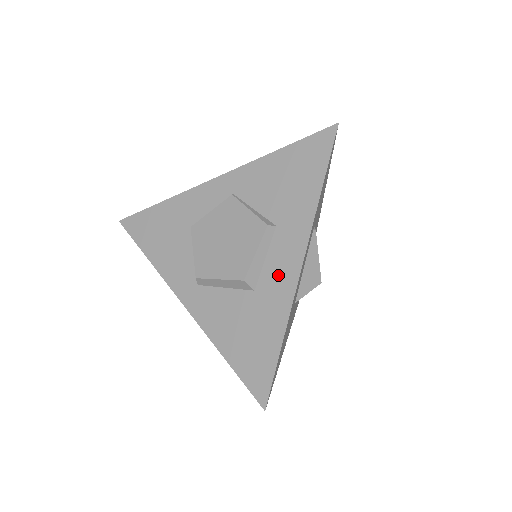
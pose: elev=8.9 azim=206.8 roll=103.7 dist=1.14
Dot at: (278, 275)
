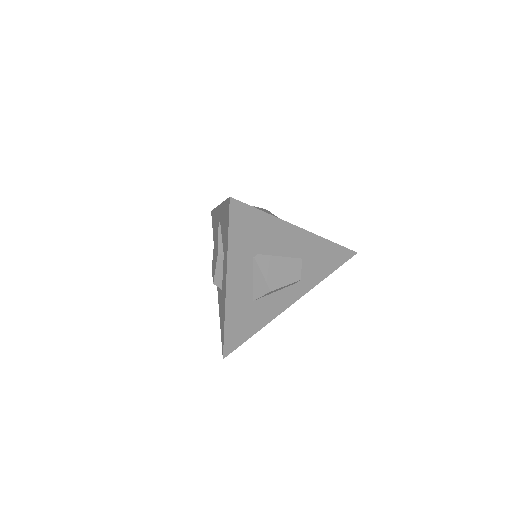
Dot at: (224, 287)
